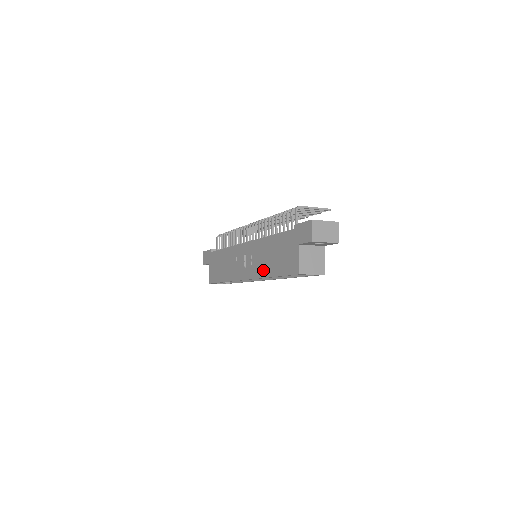
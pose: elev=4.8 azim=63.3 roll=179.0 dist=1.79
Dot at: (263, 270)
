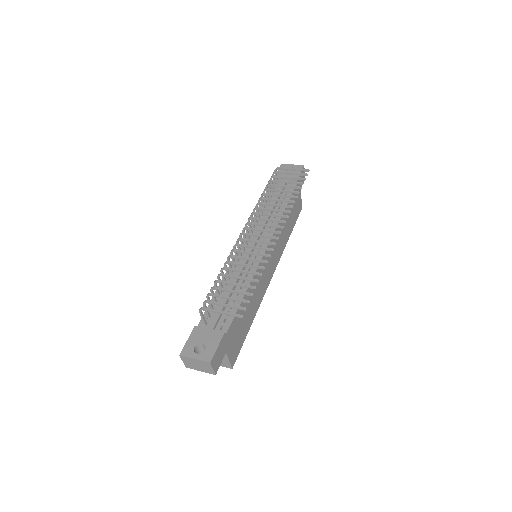
Dot at: occluded
